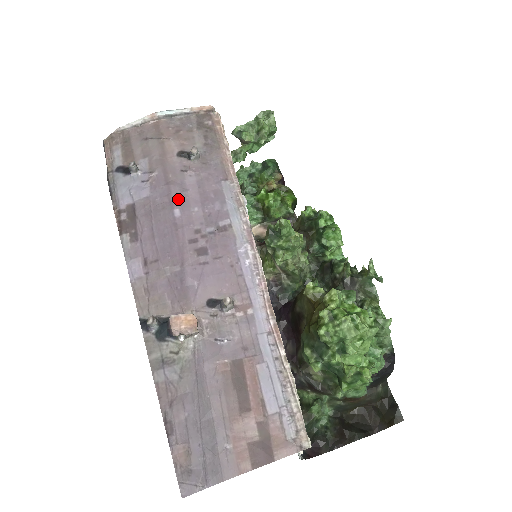
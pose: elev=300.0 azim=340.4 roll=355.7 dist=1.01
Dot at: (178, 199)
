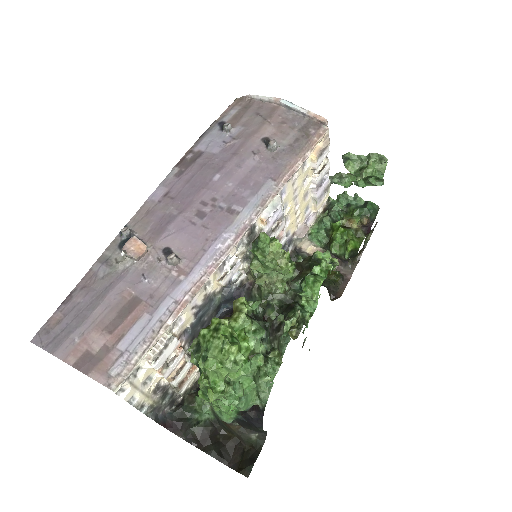
Dot at: (228, 169)
